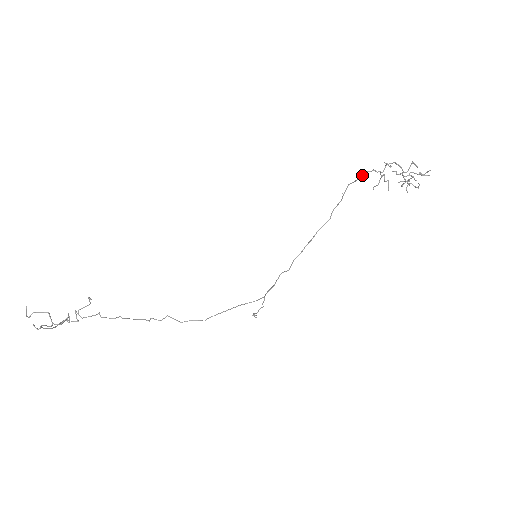
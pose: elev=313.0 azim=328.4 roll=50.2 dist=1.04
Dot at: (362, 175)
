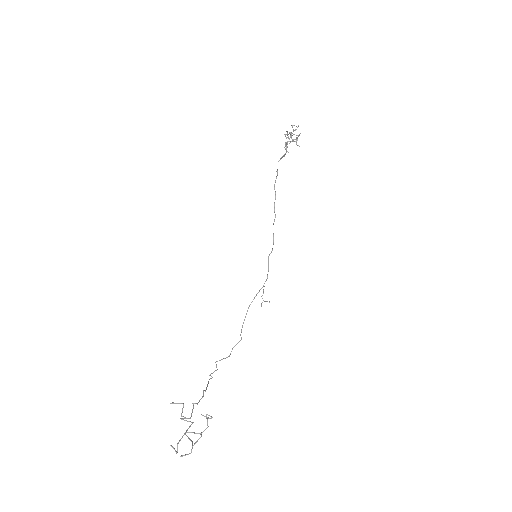
Dot at: (286, 150)
